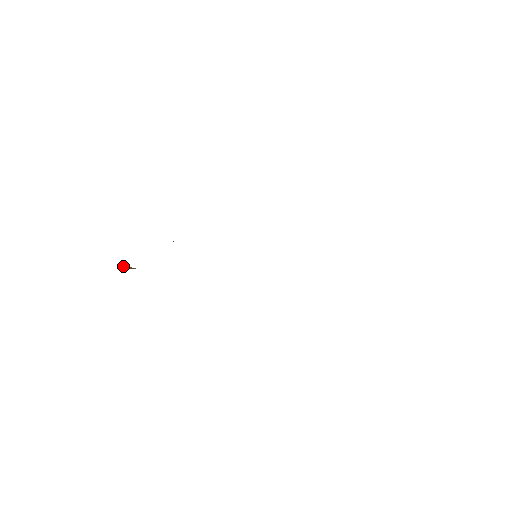
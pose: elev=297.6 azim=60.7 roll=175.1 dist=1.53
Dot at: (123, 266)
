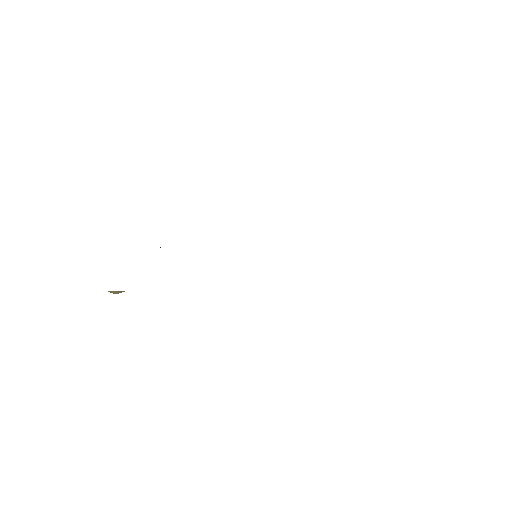
Dot at: (109, 291)
